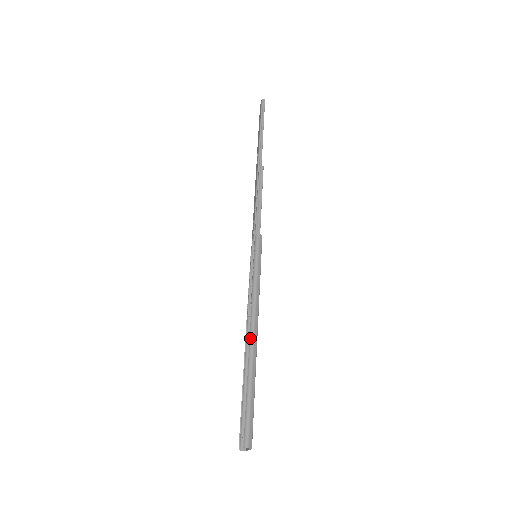
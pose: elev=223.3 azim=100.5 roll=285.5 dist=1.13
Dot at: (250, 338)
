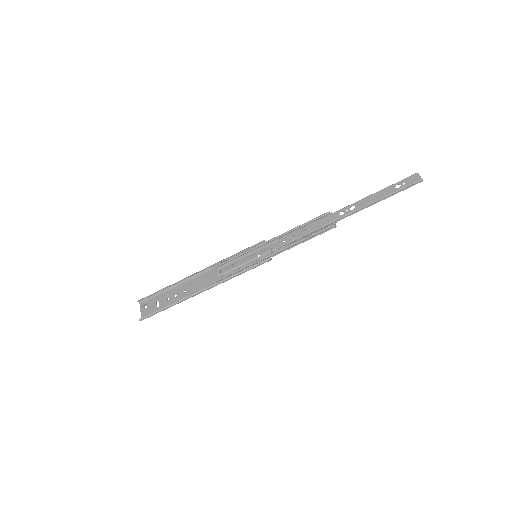
Dot at: (196, 293)
